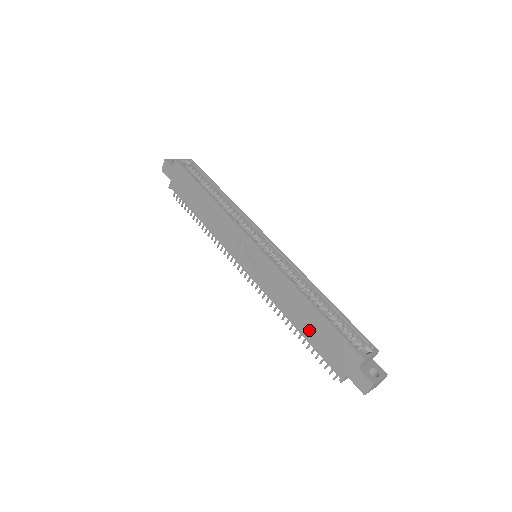
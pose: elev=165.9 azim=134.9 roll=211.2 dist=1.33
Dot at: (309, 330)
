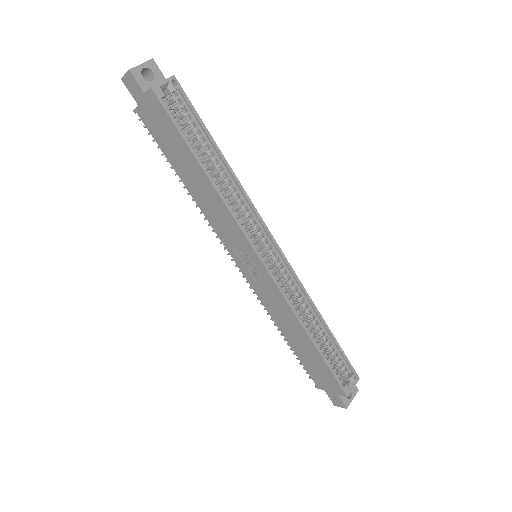
Dot at: (300, 350)
